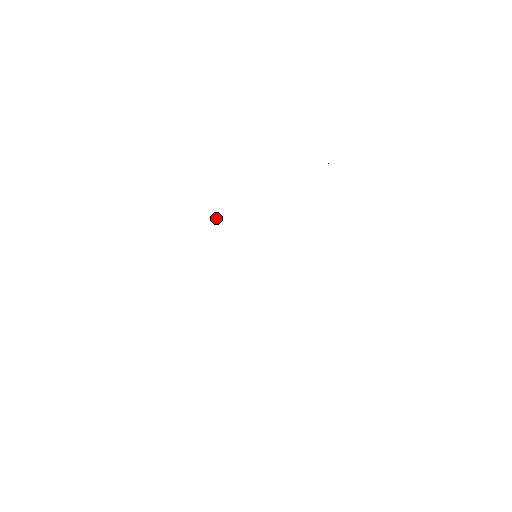
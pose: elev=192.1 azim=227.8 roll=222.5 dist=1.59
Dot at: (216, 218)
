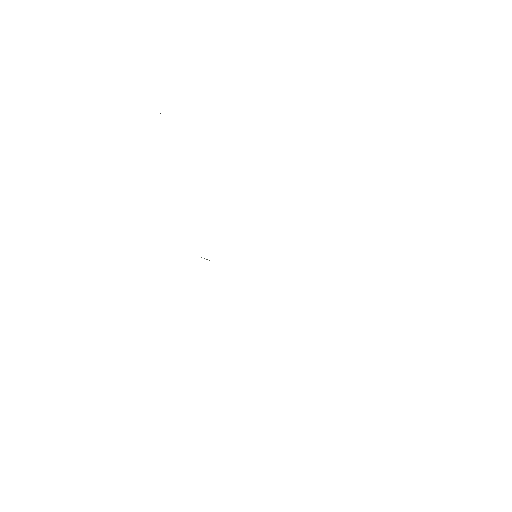
Dot at: occluded
